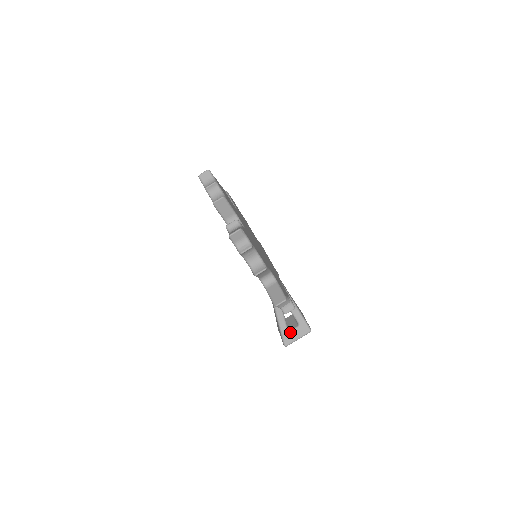
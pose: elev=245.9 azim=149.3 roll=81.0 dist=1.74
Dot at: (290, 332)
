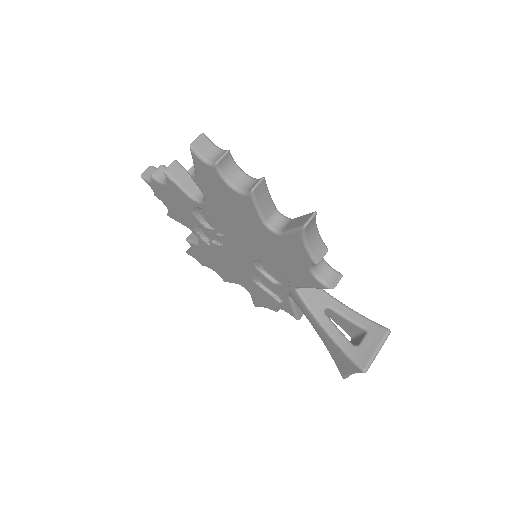
Dot at: (359, 346)
